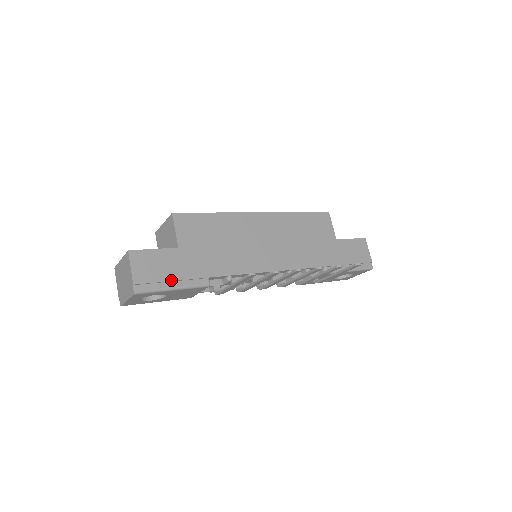
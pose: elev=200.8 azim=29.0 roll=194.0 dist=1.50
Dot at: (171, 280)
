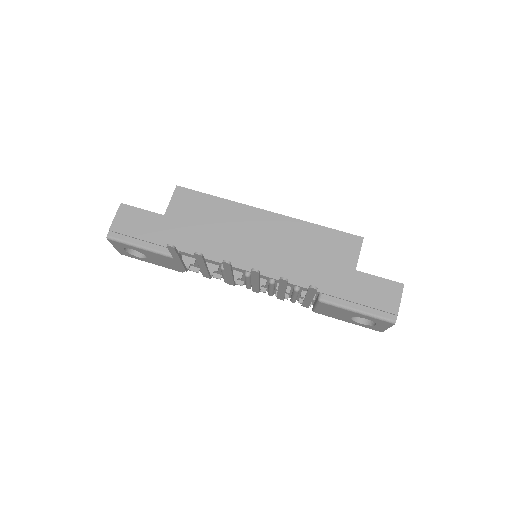
Dot at: (141, 239)
